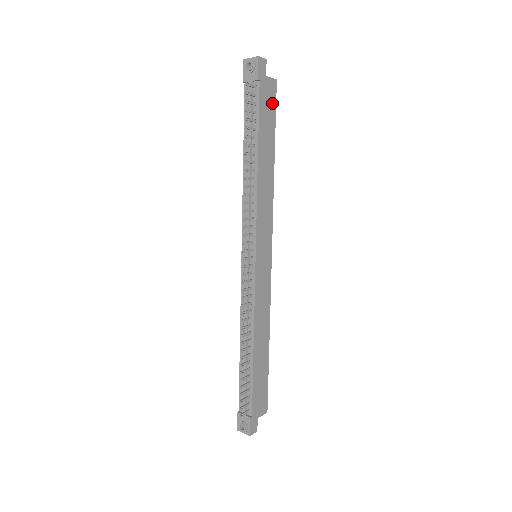
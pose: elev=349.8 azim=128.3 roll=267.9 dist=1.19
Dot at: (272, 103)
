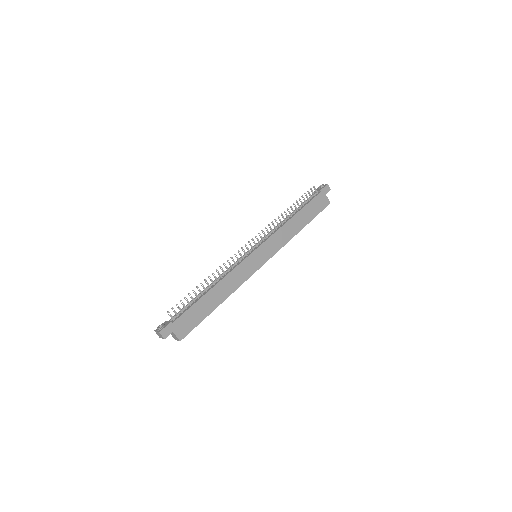
Dot at: (321, 207)
